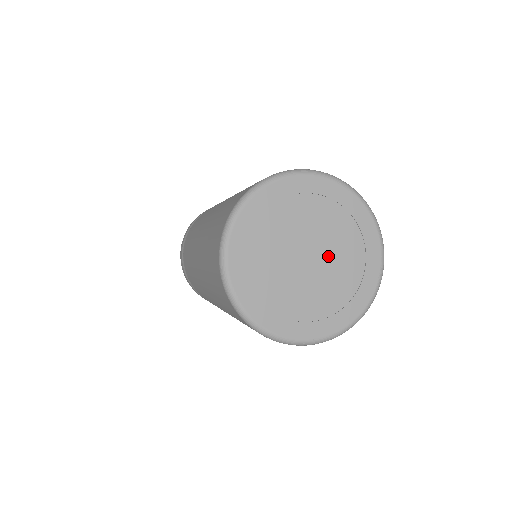
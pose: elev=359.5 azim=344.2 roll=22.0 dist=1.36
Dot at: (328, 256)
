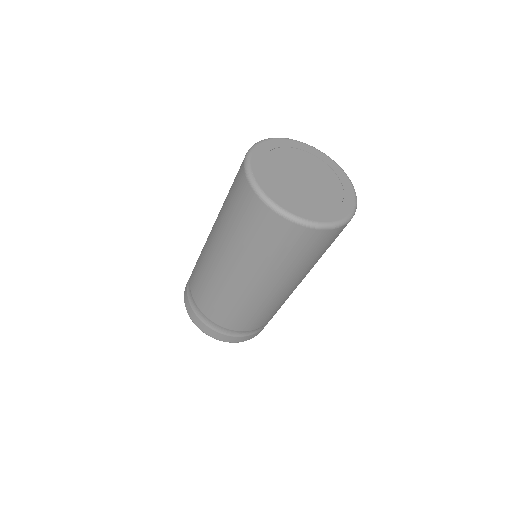
Dot at: (318, 183)
